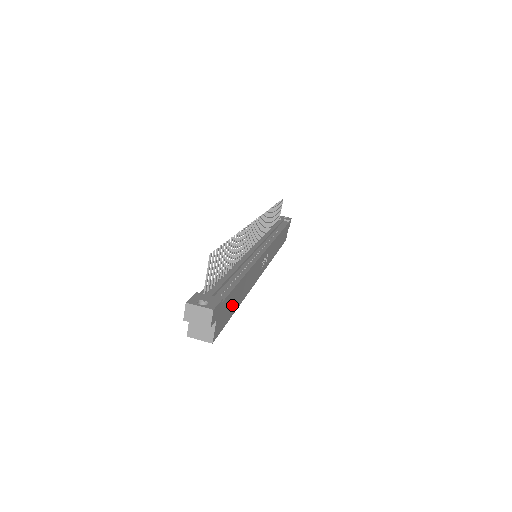
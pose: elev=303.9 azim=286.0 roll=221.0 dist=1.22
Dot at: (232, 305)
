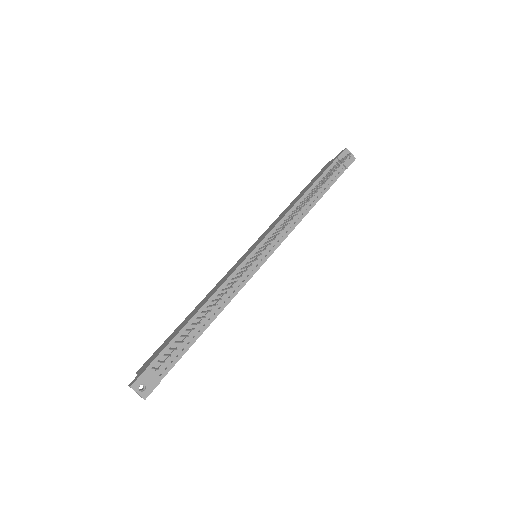
Dot at: occluded
